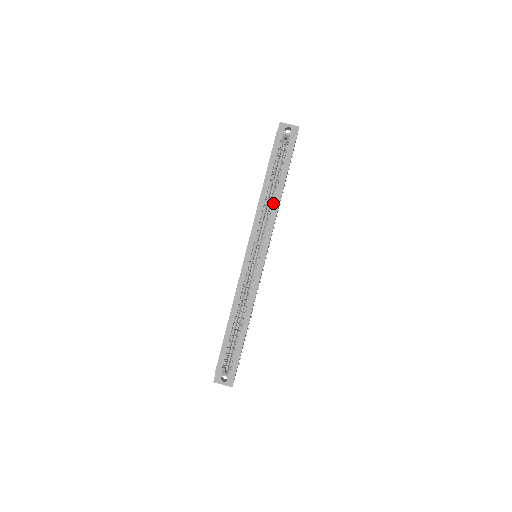
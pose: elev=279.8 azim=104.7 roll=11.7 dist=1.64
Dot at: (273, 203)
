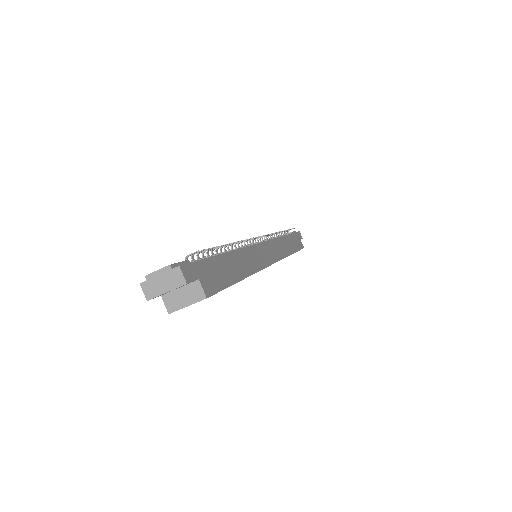
Dot at: occluded
